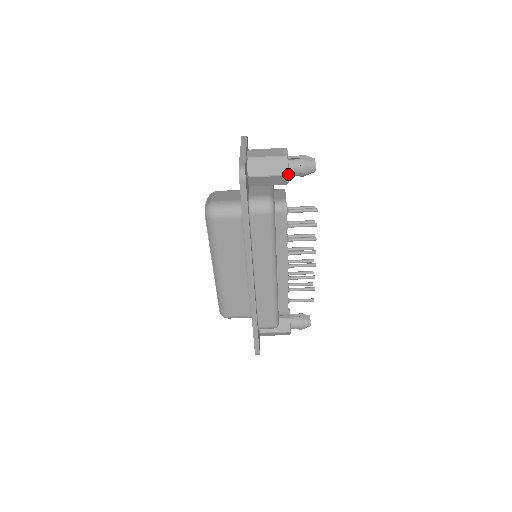
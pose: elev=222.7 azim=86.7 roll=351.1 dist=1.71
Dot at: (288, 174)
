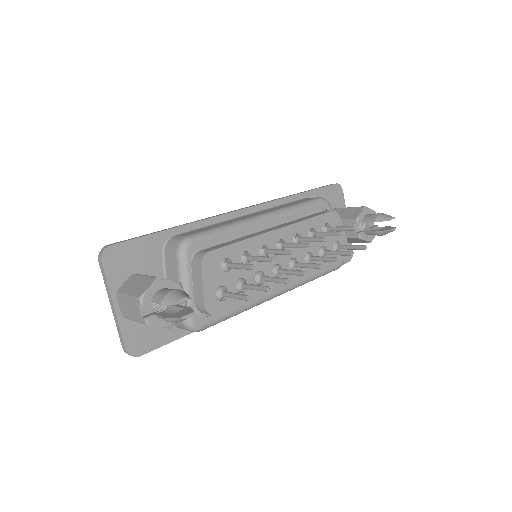
Dot at: (170, 326)
